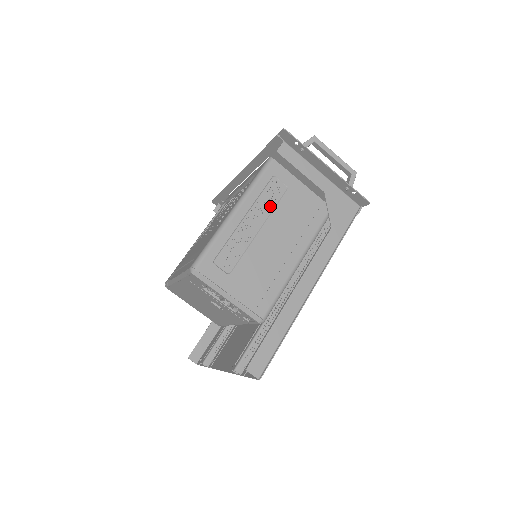
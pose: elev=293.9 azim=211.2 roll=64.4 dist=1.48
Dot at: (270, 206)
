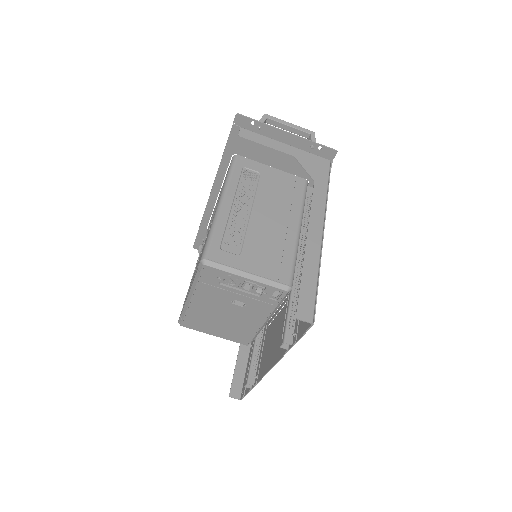
Dot at: (251, 191)
